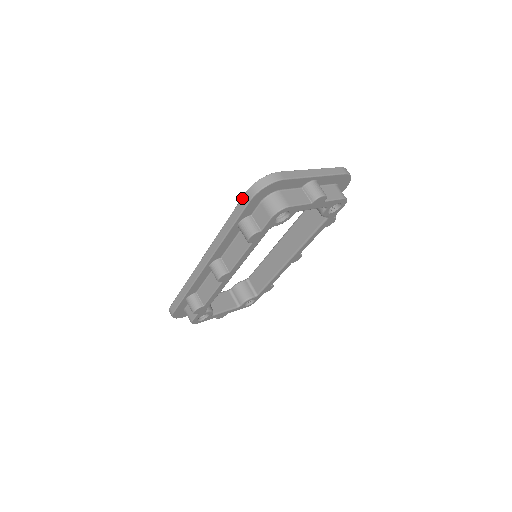
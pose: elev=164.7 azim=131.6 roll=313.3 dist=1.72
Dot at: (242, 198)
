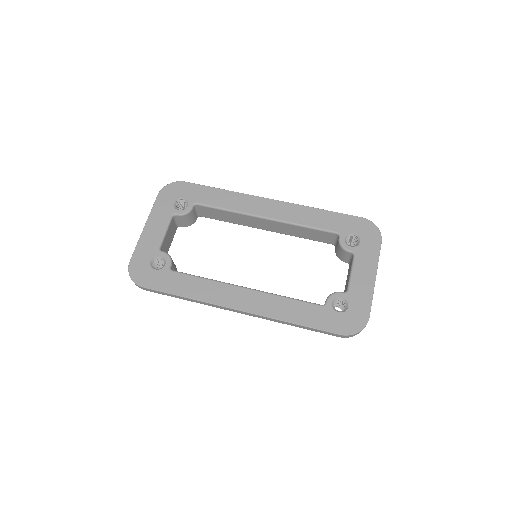
Dot at: (334, 334)
